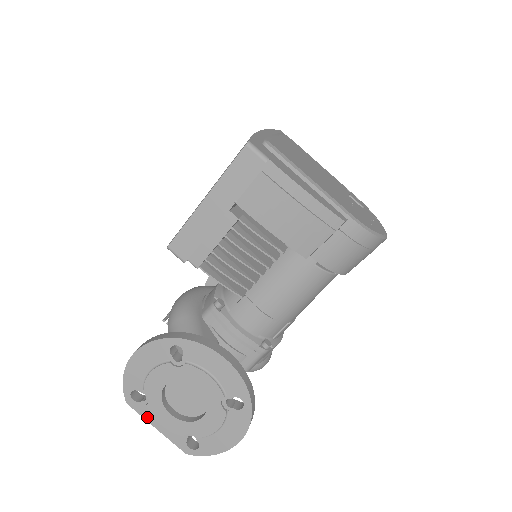
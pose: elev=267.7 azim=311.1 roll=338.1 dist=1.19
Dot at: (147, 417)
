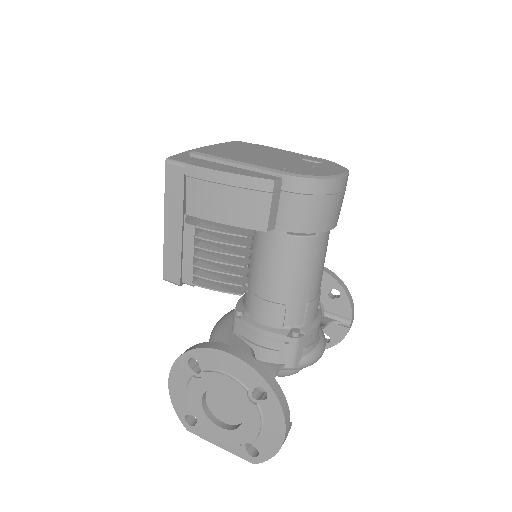
Dot at: (207, 438)
